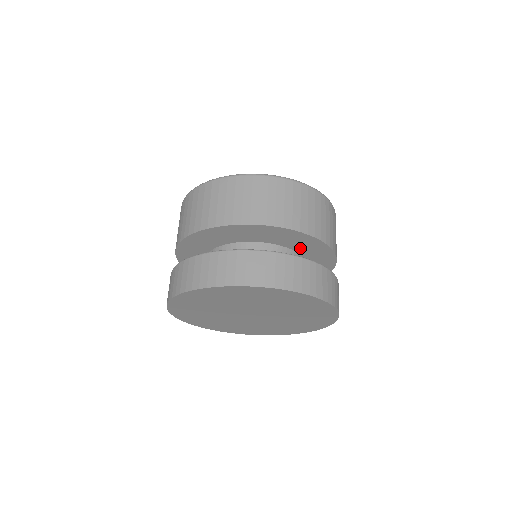
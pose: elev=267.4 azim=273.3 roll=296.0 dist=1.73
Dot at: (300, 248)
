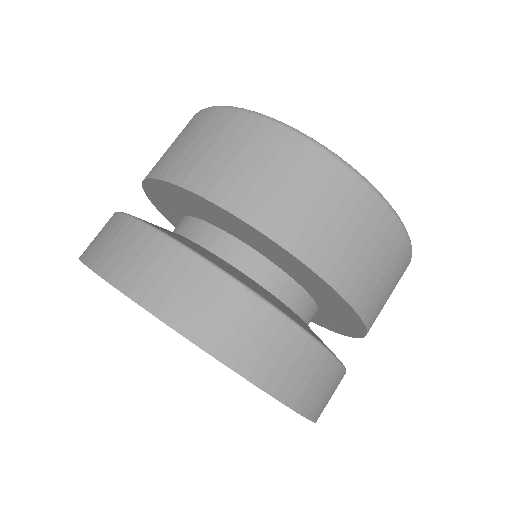
Dot at: (324, 302)
